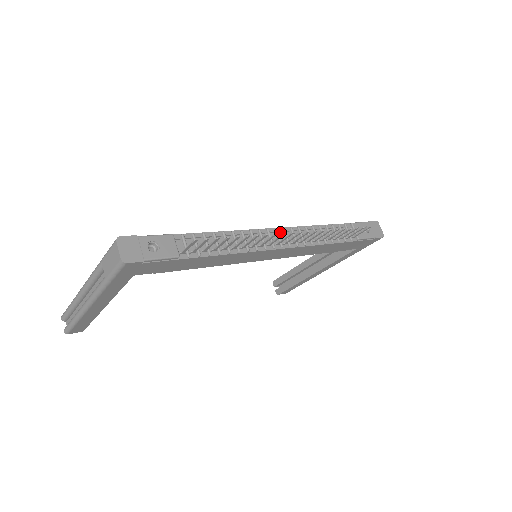
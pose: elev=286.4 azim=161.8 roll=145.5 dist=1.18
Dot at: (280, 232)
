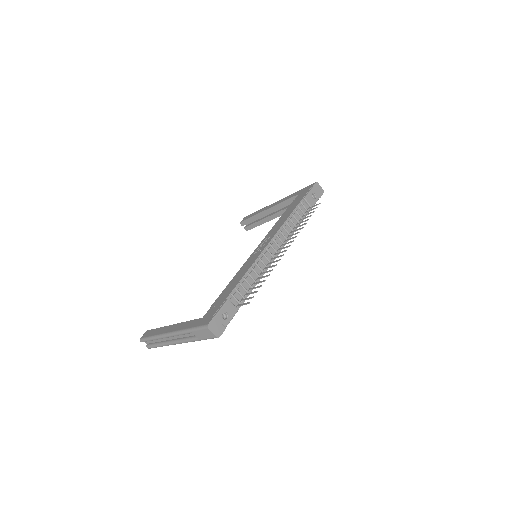
Dot at: (272, 243)
